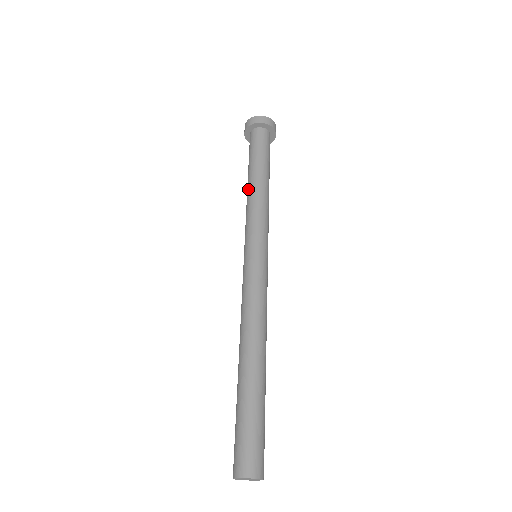
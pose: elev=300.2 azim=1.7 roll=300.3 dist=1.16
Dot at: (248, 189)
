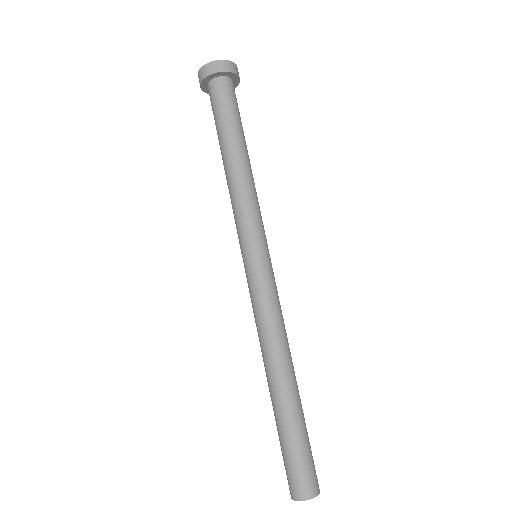
Dot at: (232, 167)
